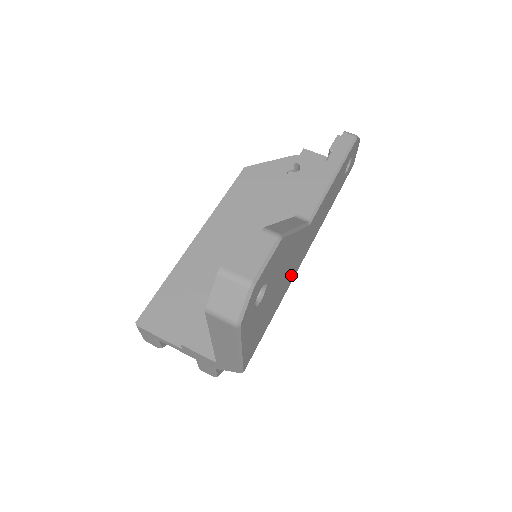
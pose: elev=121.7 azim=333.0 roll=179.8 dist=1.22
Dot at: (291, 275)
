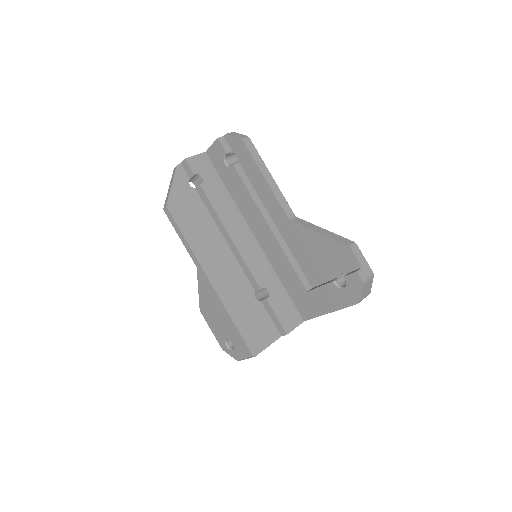
Dot at: occluded
